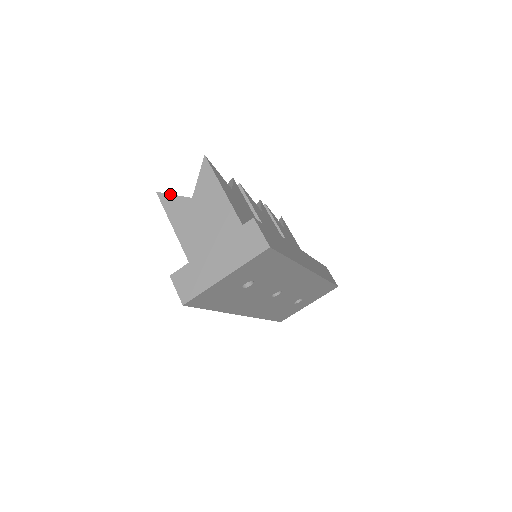
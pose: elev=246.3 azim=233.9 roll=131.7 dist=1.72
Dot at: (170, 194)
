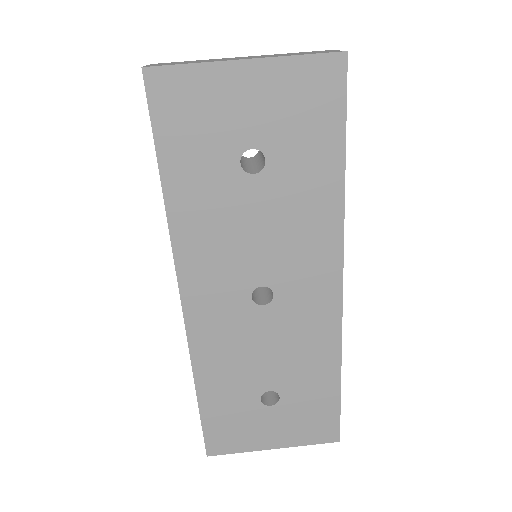
Dot at: occluded
